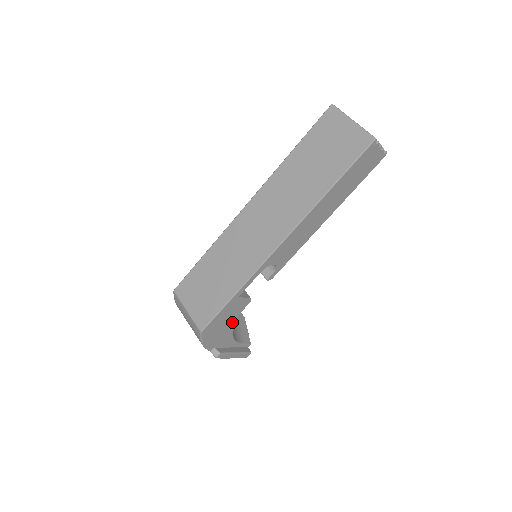
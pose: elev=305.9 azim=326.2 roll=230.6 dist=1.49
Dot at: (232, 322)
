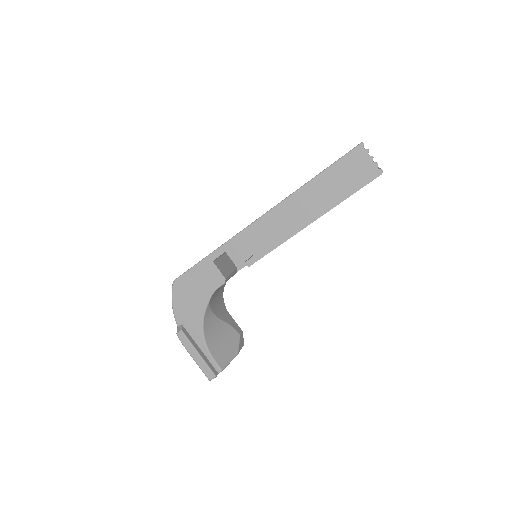
Dot at: (204, 299)
